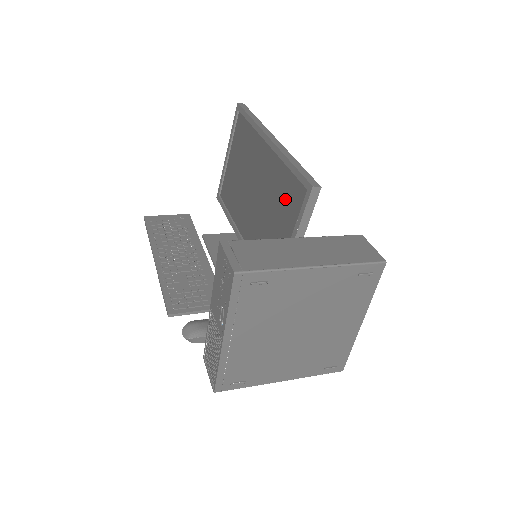
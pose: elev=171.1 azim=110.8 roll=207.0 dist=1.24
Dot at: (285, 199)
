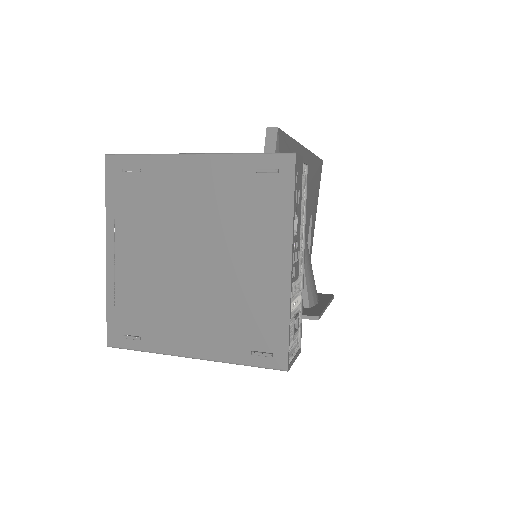
Dot at: occluded
